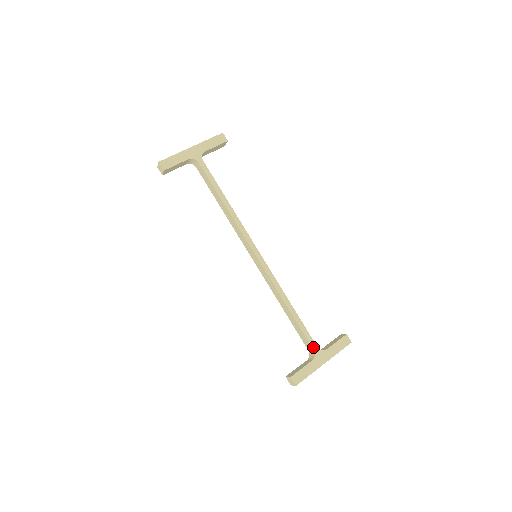
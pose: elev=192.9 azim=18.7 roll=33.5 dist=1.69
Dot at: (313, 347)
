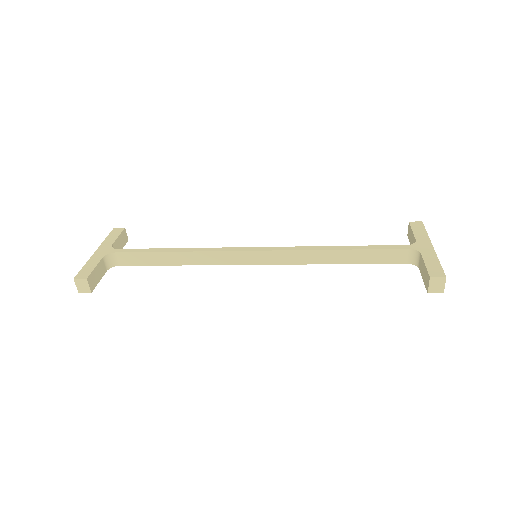
Dot at: (404, 248)
